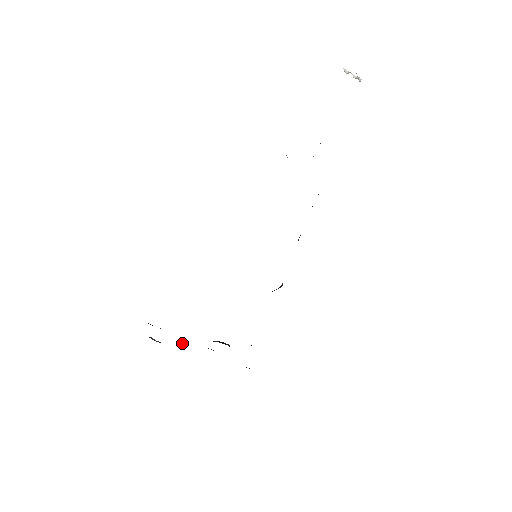
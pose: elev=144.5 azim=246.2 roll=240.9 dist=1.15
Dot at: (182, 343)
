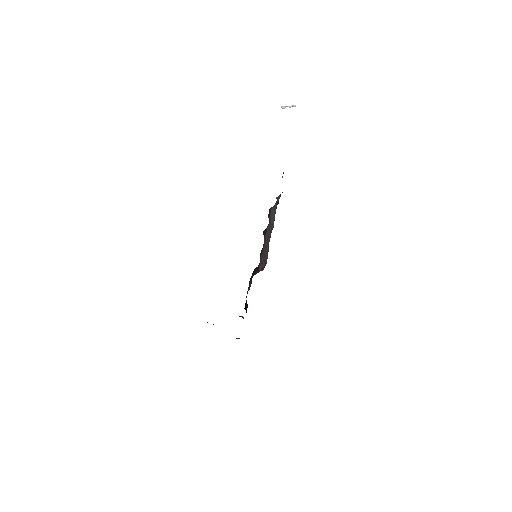
Dot at: occluded
